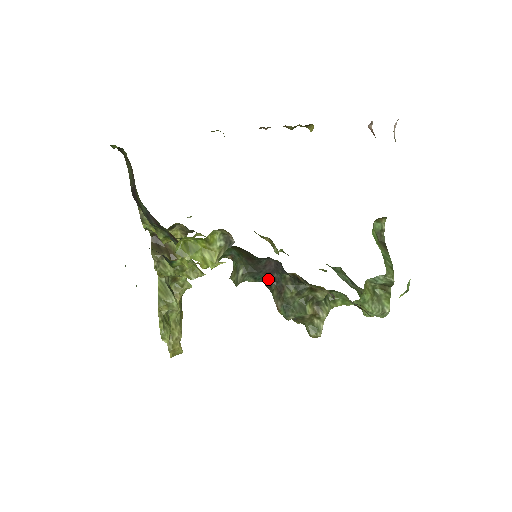
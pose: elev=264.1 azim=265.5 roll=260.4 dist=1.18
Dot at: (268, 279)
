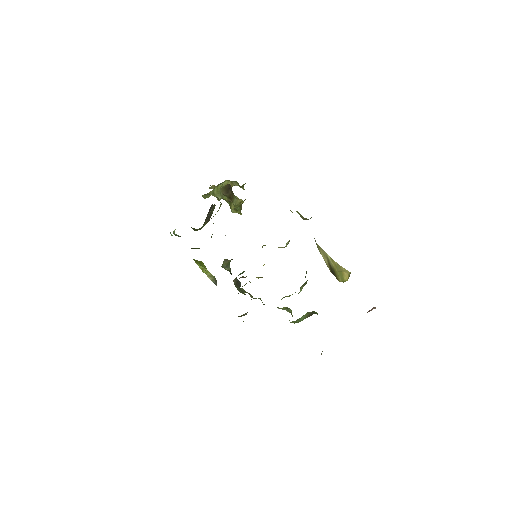
Dot at: (237, 279)
